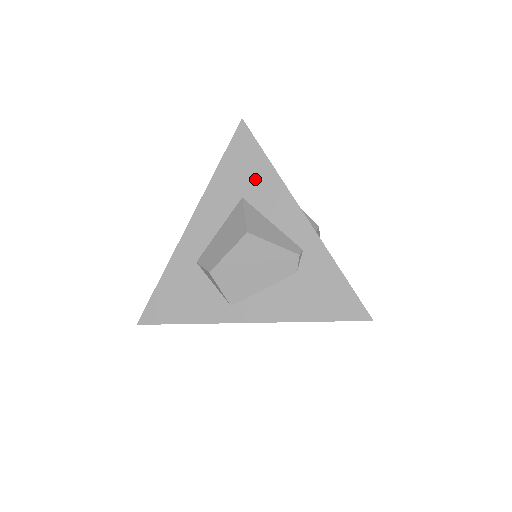
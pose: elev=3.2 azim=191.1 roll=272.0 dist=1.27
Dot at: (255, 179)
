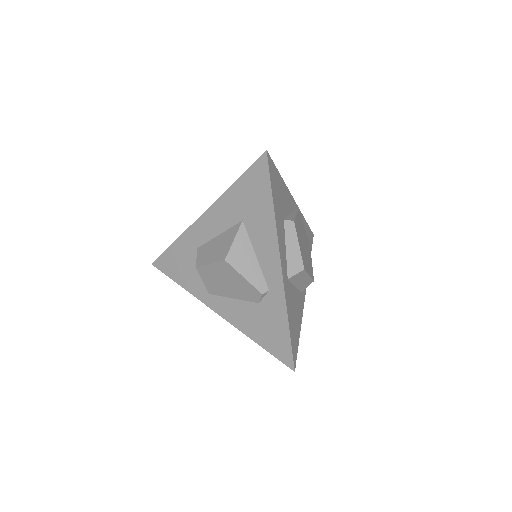
Dot at: (257, 212)
